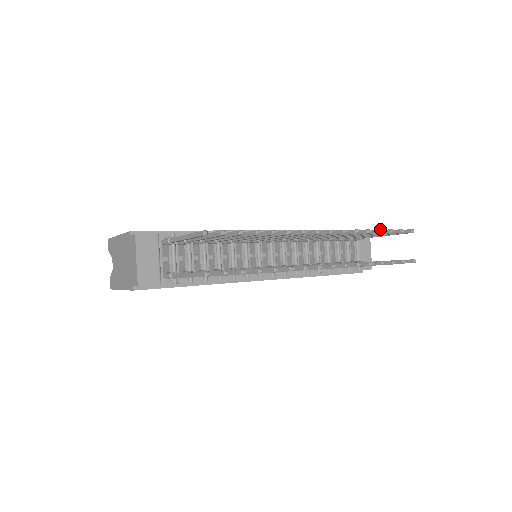
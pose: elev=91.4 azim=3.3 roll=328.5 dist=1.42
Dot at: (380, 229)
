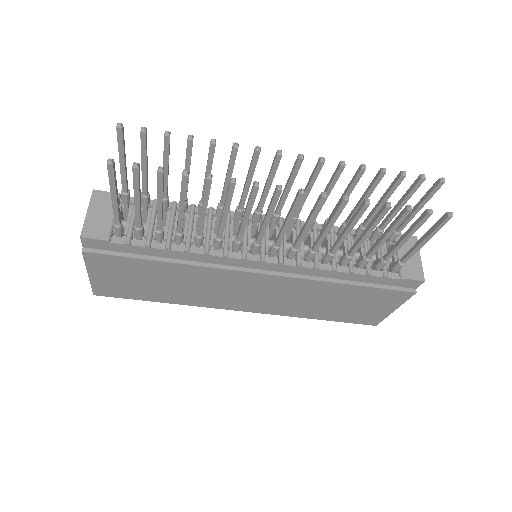
Dot at: (383, 168)
